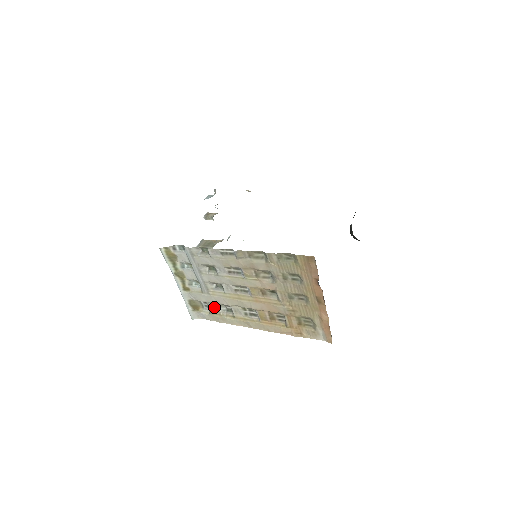
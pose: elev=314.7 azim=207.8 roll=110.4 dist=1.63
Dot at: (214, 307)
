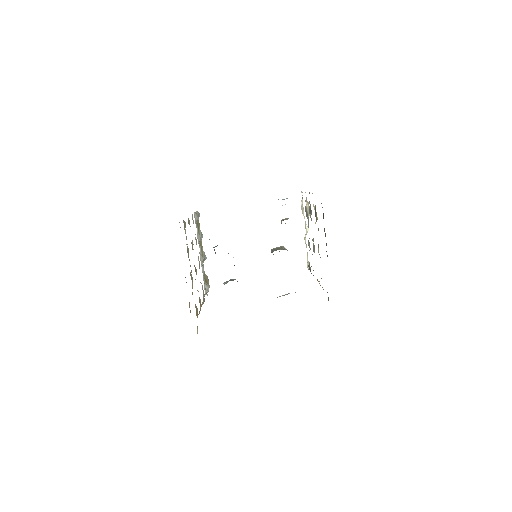
Dot at: occluded
